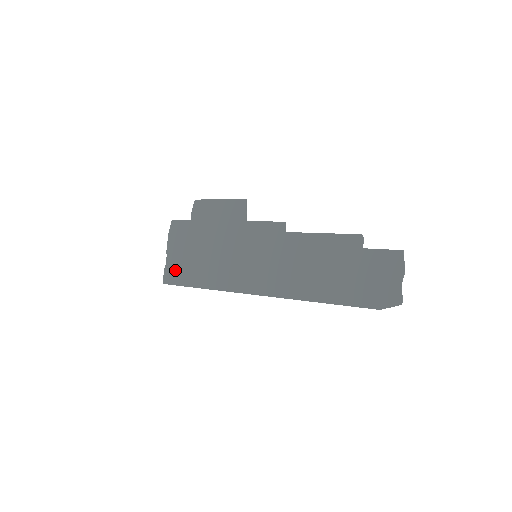
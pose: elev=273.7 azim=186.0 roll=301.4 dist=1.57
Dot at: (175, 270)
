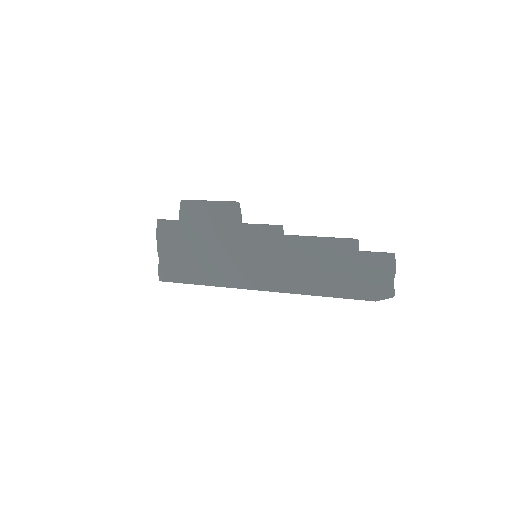
Dot at: (171, 268)
